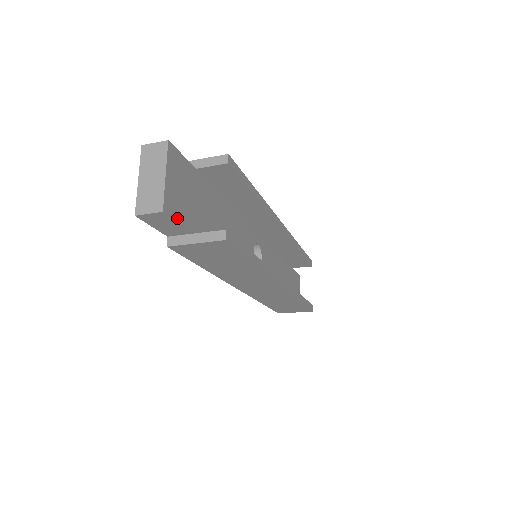
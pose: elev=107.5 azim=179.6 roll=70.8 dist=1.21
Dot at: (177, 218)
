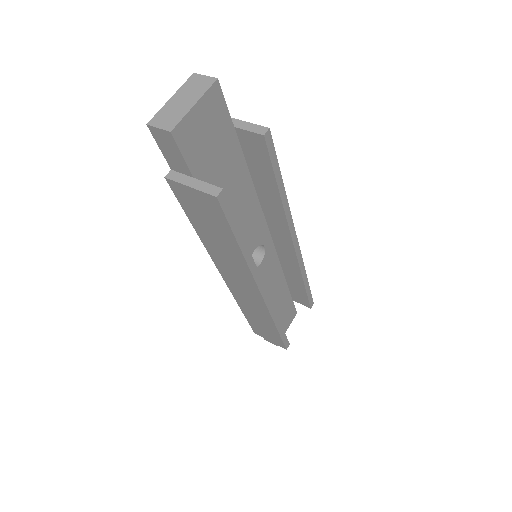
Dot at: (184, 150)
